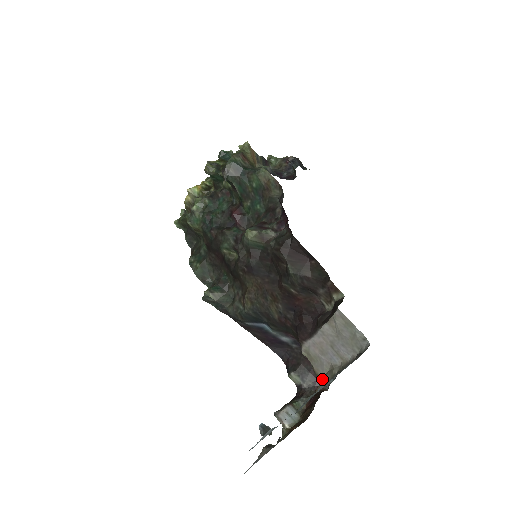
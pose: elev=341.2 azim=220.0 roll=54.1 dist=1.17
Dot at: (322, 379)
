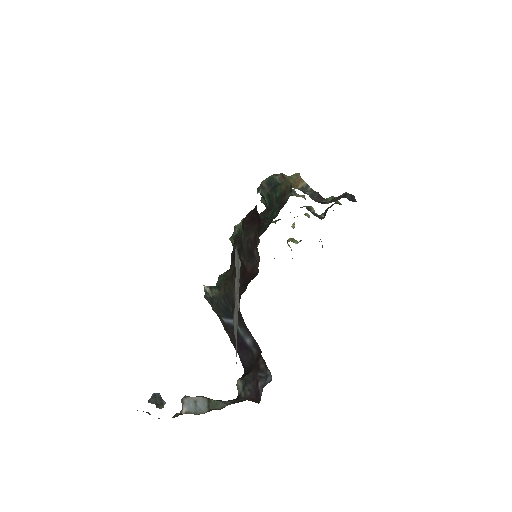
Dot at: occluded
